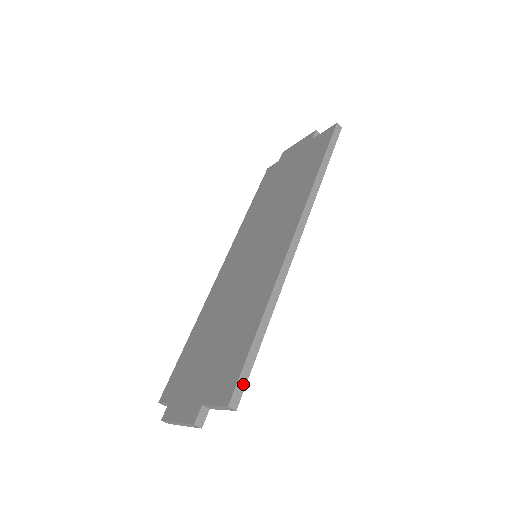
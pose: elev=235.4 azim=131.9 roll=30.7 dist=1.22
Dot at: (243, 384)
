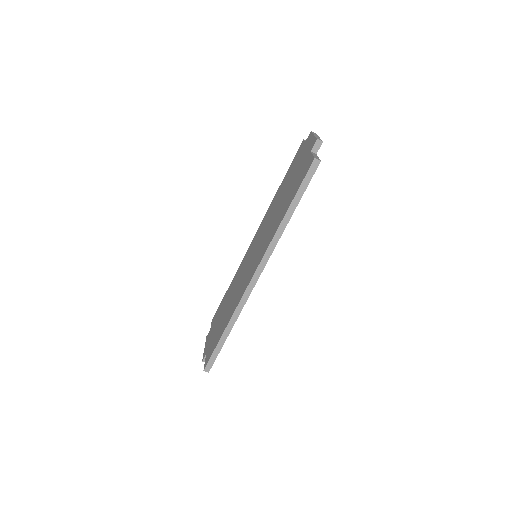
Dot at: (213, 361)
